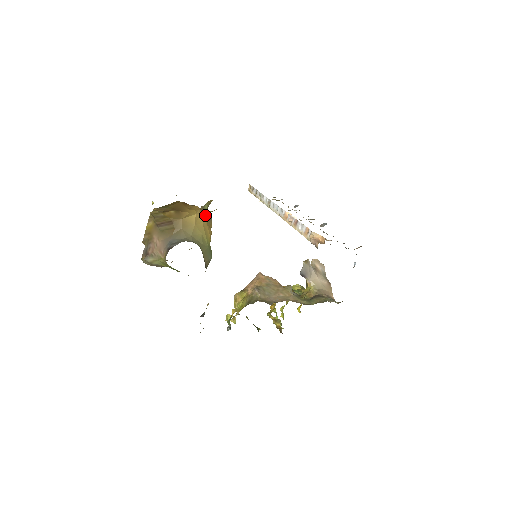
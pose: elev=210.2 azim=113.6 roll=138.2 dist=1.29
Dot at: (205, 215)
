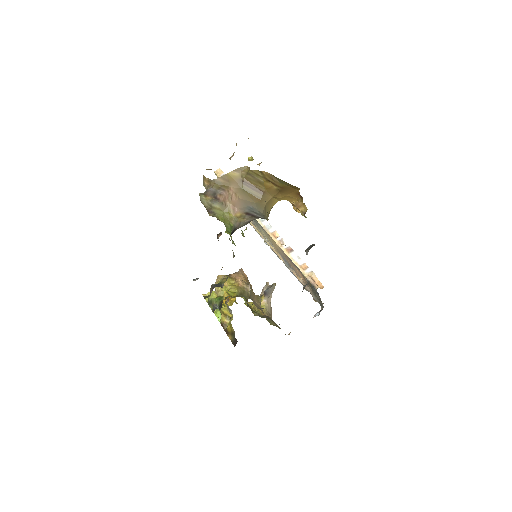
Dot at: occluded
